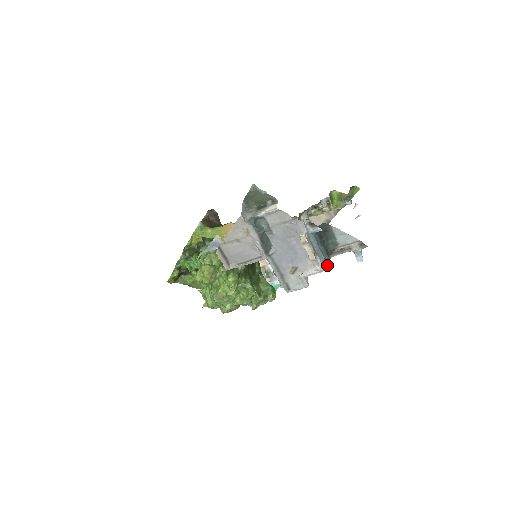
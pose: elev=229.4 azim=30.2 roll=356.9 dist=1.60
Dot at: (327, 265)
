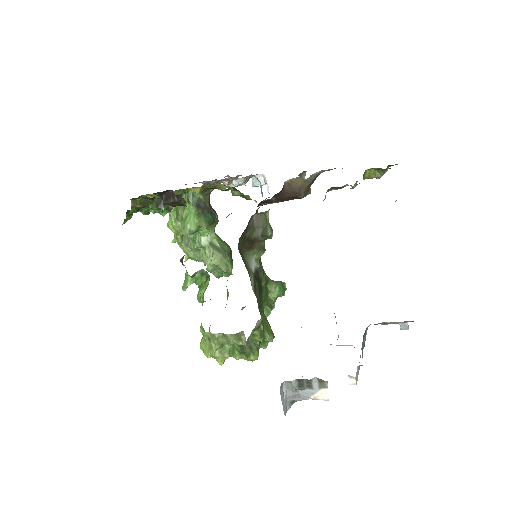
Dot at: (365, 337)
